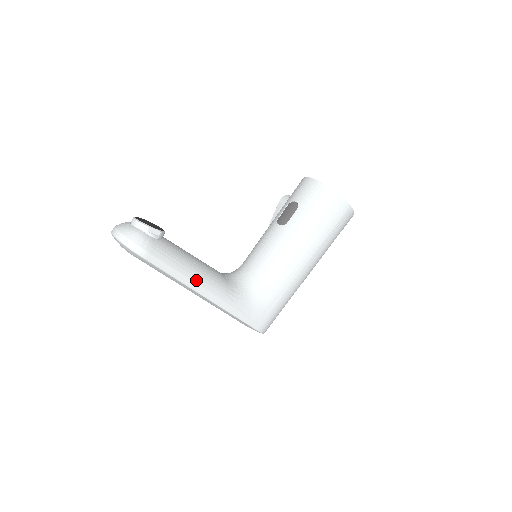
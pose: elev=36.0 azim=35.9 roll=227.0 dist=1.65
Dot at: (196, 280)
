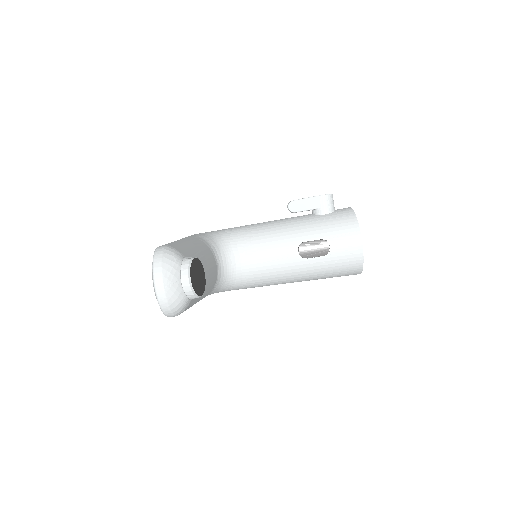
Dot at: occluded
